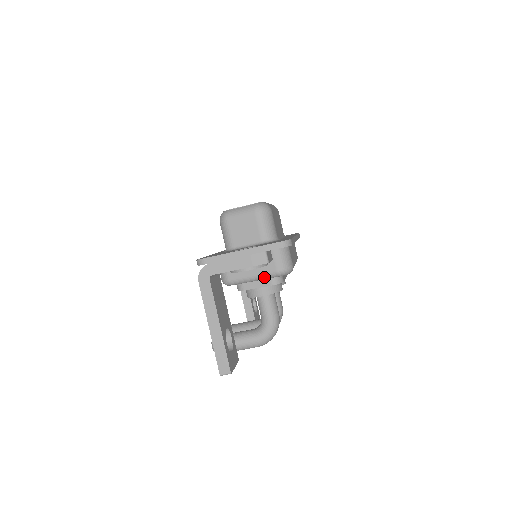
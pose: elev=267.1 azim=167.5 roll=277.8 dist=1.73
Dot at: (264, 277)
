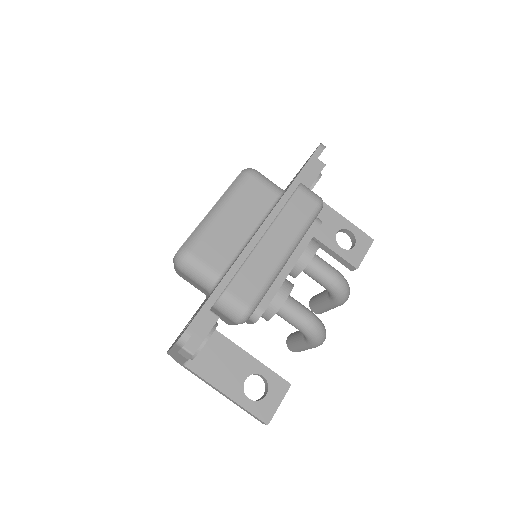
Dot at: occluded
